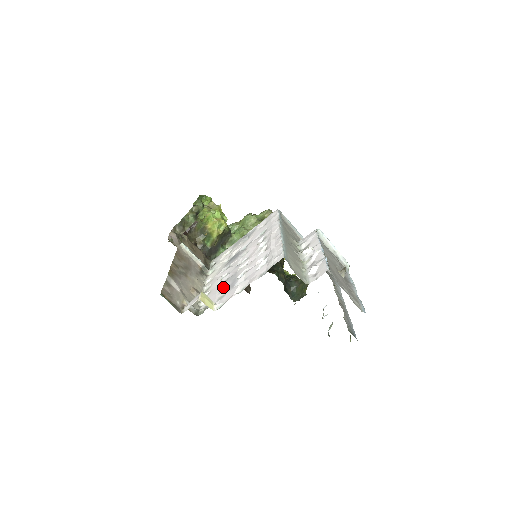
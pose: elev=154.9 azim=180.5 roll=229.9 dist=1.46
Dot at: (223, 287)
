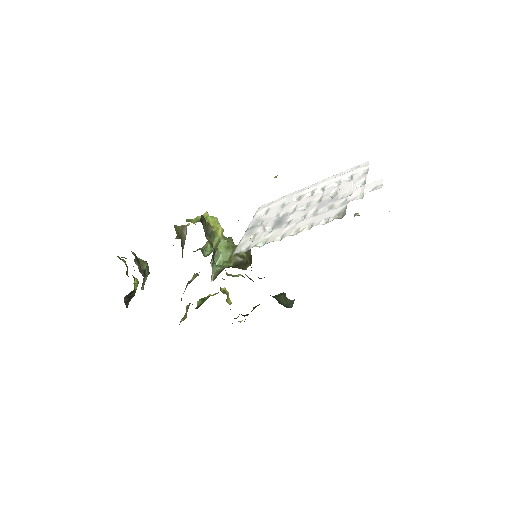
Dot at: (327, 208)
